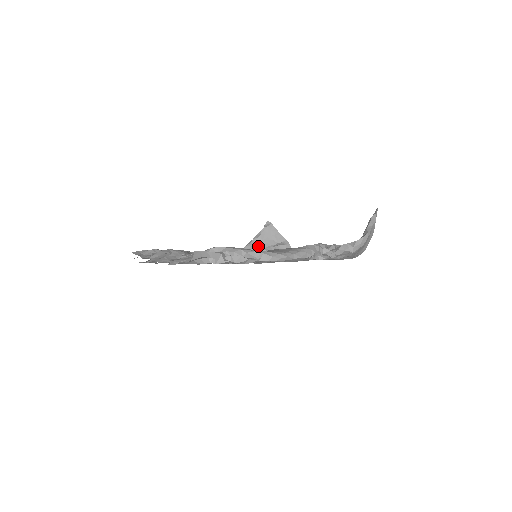
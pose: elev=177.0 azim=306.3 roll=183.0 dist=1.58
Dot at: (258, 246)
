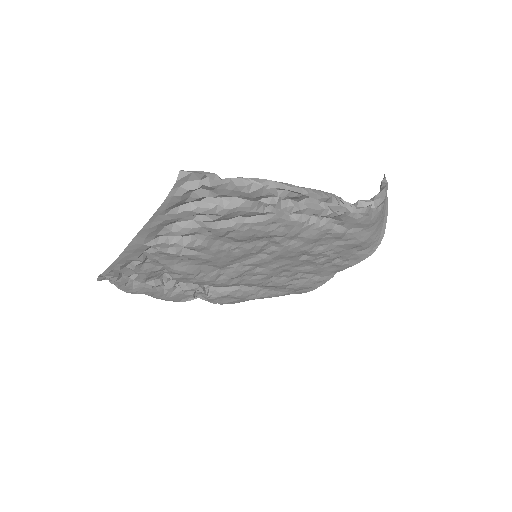
Dot at: occluded
